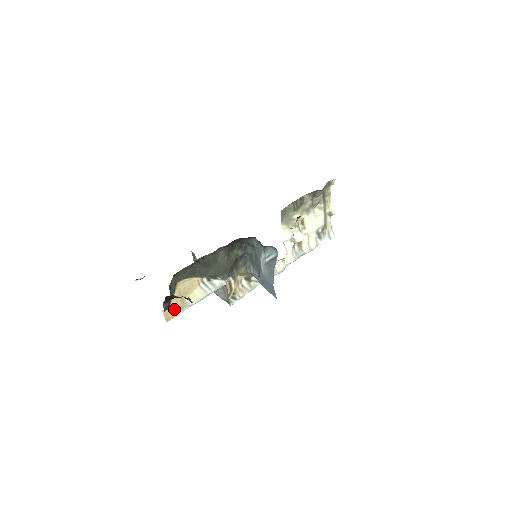
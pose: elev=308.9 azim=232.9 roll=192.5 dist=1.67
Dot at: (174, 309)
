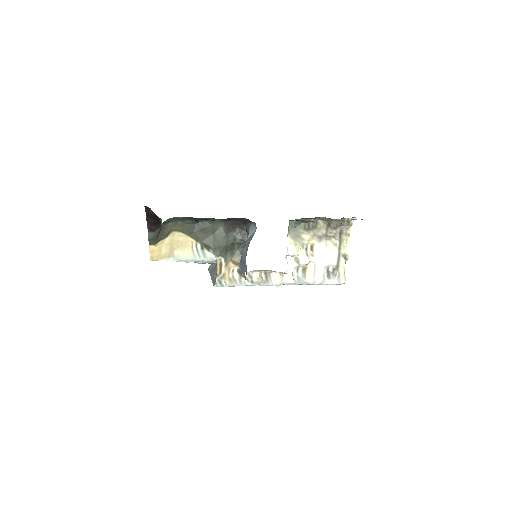
Dot at: (161, 252)
